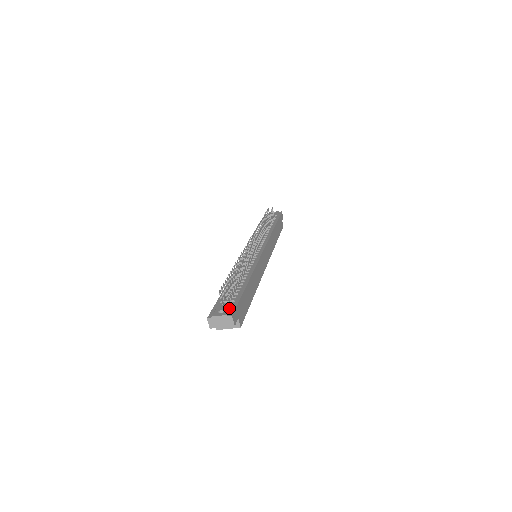
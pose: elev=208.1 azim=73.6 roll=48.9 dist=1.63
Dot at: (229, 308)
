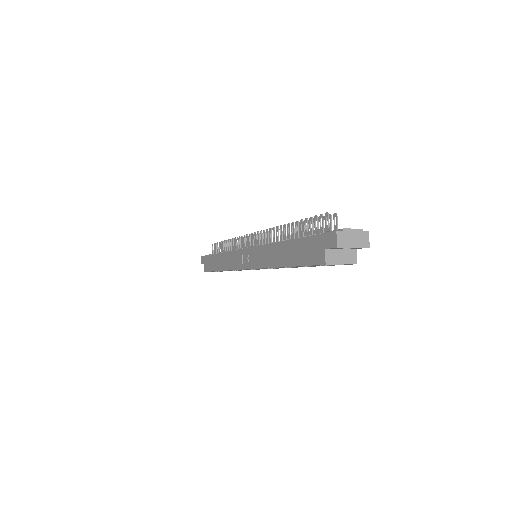
Dot at: occluded
